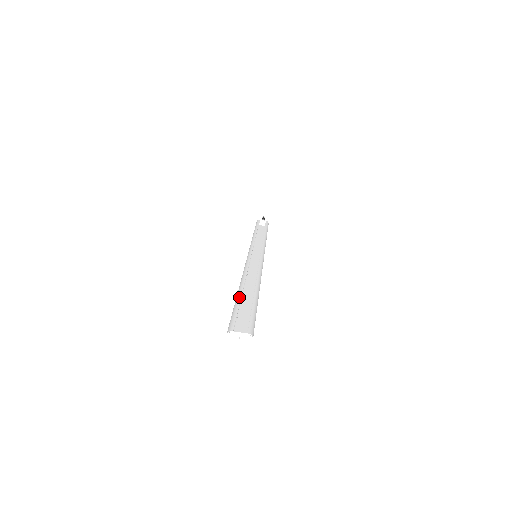
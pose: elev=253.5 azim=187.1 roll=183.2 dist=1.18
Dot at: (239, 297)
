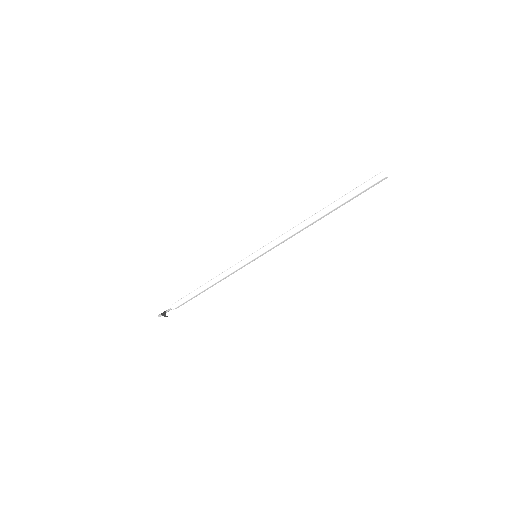
Dot at: (337, 200)
